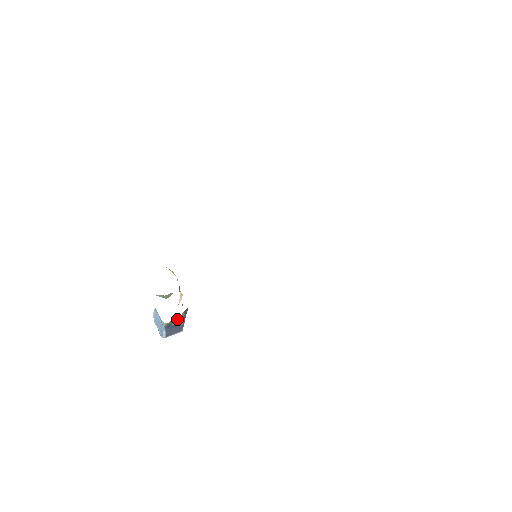
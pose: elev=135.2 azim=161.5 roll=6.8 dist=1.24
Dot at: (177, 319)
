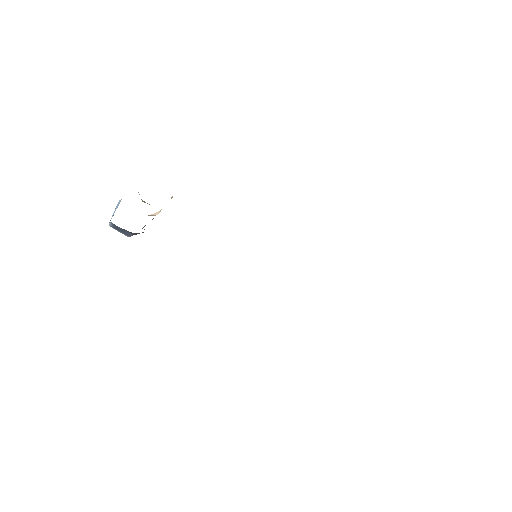
Dot at: occluded
